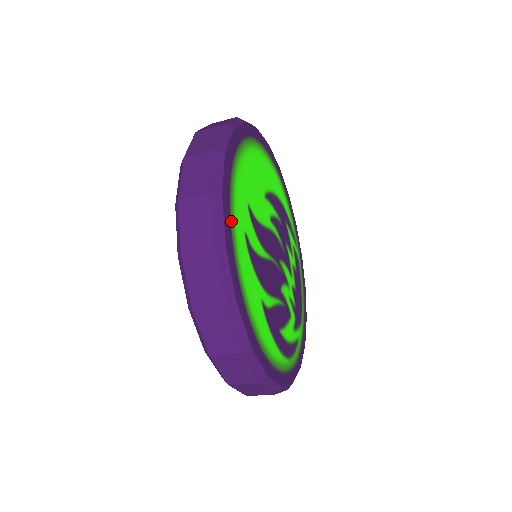
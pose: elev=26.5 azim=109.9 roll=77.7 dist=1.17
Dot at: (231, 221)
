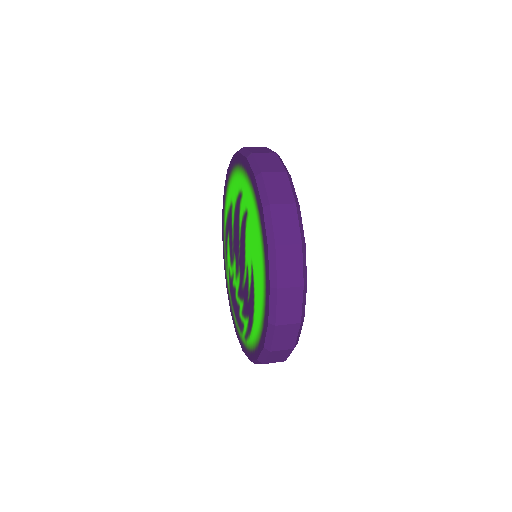
Dot at: occluded
